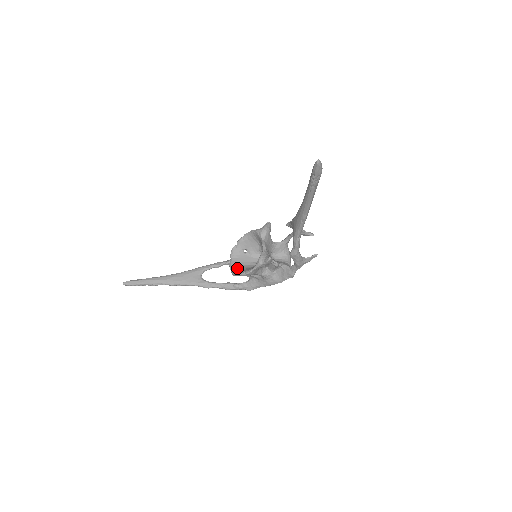
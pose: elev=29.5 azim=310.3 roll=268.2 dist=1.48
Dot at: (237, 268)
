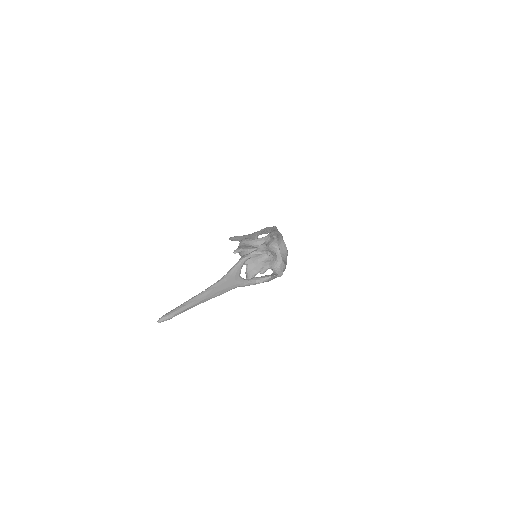
Dot at: occluded
